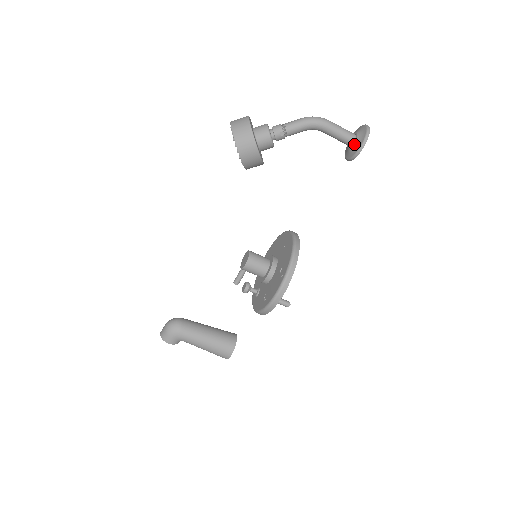
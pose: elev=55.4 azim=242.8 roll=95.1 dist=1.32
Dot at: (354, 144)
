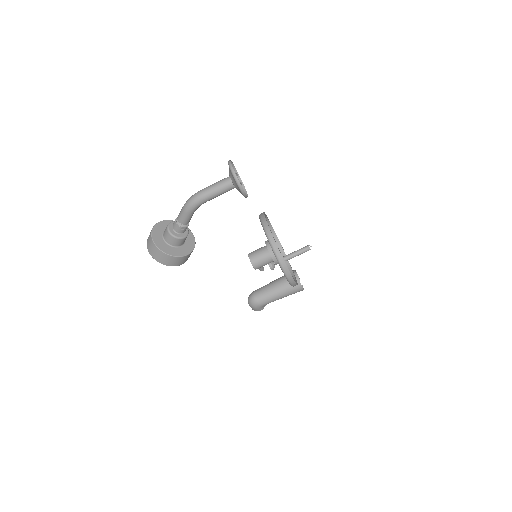
Dot at: occluded
